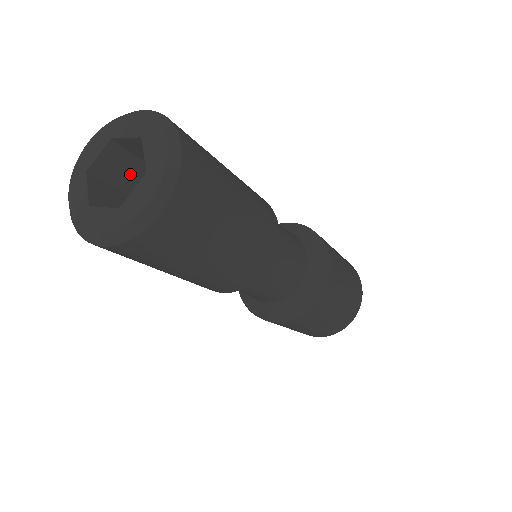
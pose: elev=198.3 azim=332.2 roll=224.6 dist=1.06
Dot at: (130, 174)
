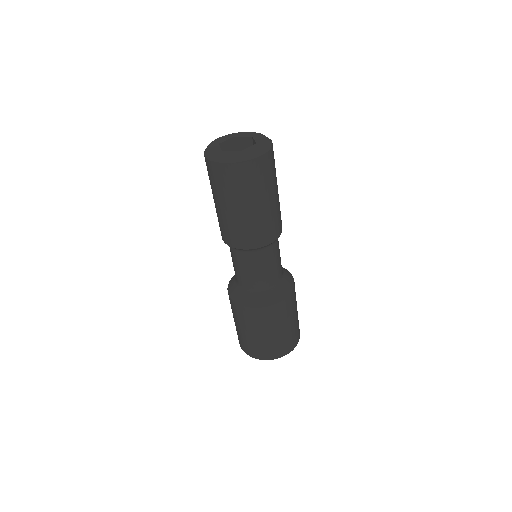
Dot at: occluded
